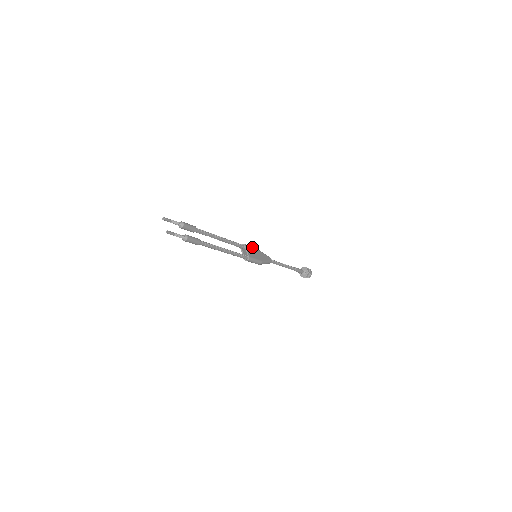
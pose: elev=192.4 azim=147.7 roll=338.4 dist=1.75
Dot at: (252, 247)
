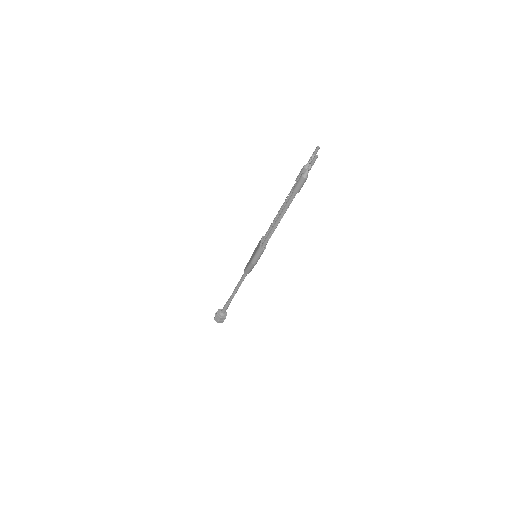
Dot at: occluded
